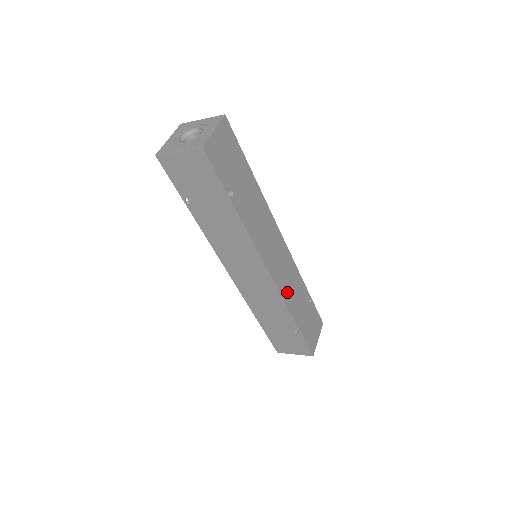
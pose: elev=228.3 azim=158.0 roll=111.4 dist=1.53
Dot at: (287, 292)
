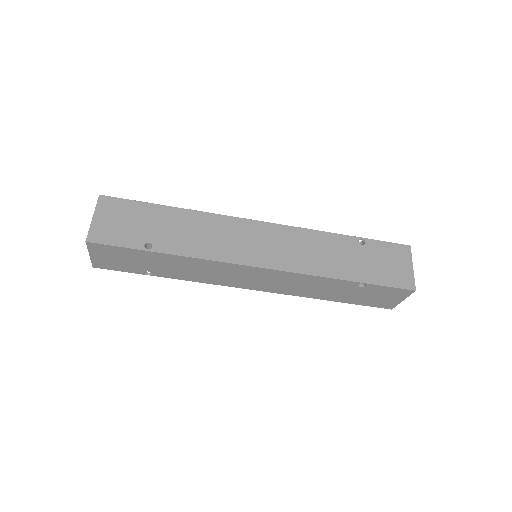
Dot at: (307, 262)
